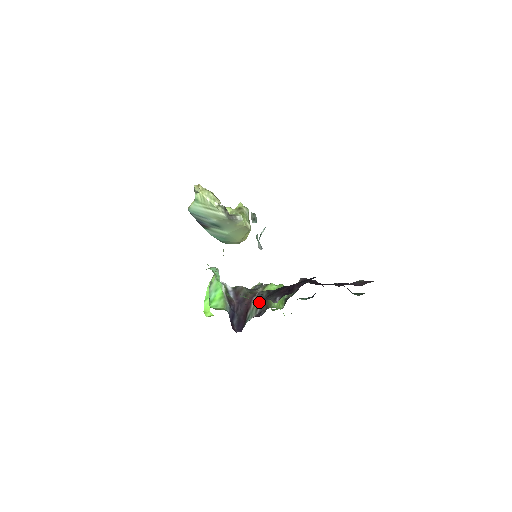
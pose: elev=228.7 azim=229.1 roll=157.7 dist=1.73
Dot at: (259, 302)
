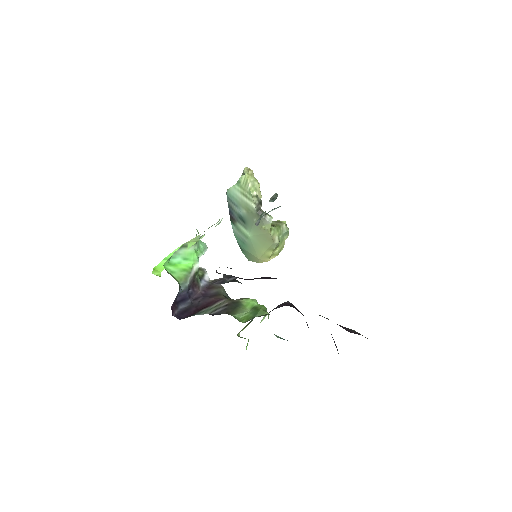
Dot at: (215, 283)
